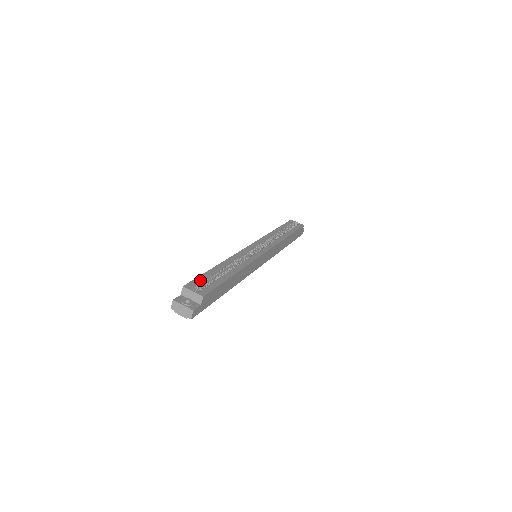
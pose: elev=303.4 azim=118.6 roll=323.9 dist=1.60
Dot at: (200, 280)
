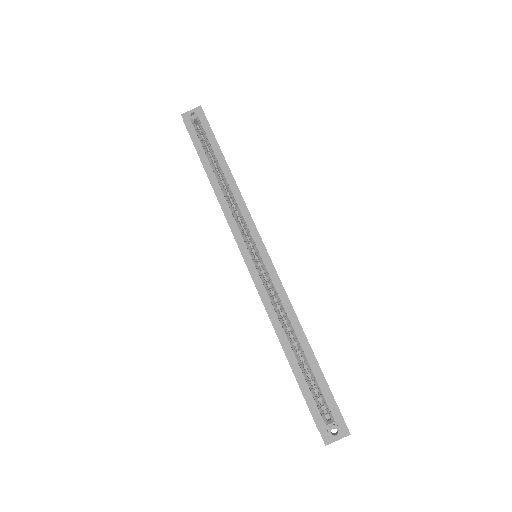
Dot at: (311, 400)
